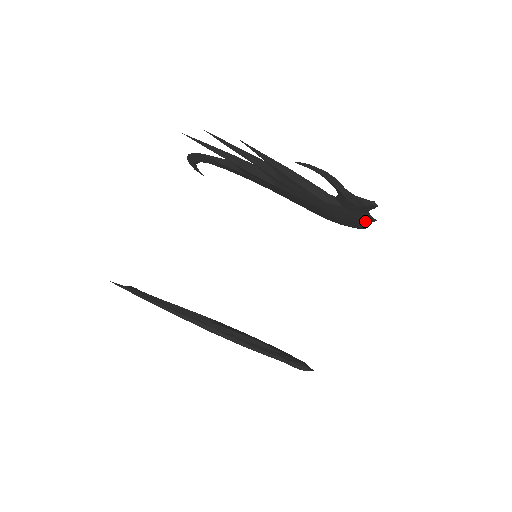
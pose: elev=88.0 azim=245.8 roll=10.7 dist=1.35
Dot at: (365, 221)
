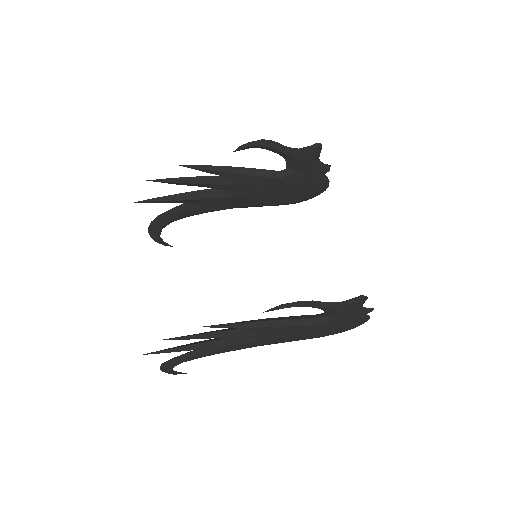
Dot at: (323, 175)
